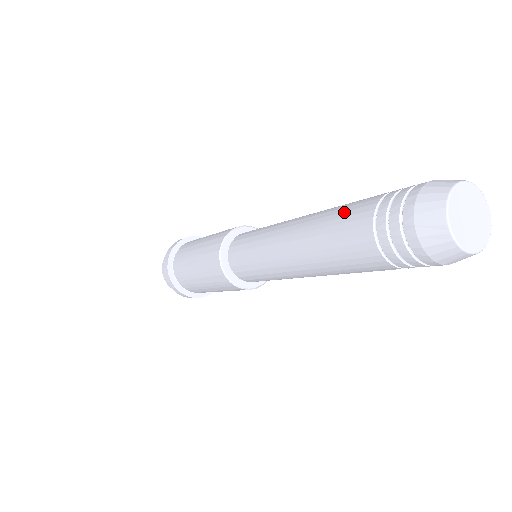
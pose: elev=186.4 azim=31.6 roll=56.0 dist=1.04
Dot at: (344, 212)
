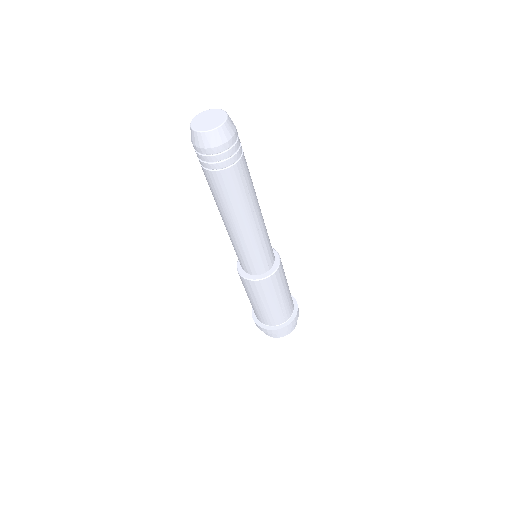
Dot at: occluded
